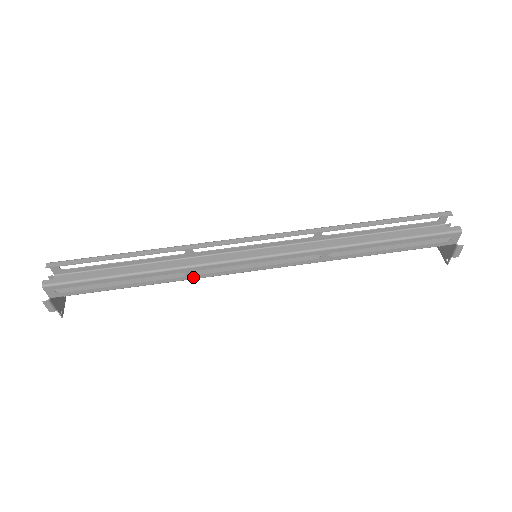
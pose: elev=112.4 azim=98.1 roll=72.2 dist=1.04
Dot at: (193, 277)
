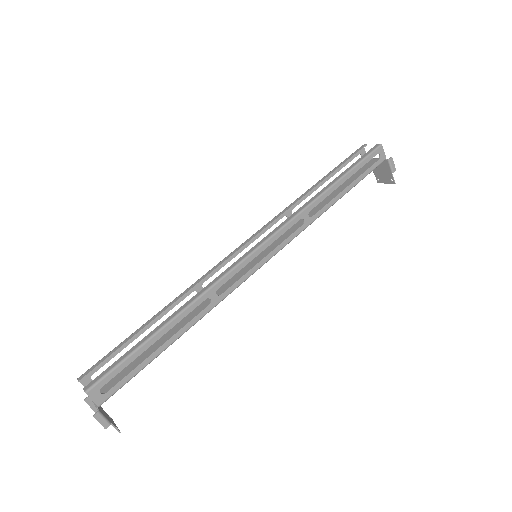
Dot at: (218, 300)
